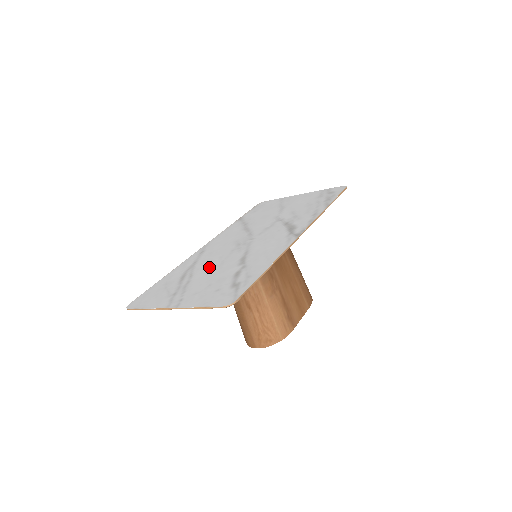
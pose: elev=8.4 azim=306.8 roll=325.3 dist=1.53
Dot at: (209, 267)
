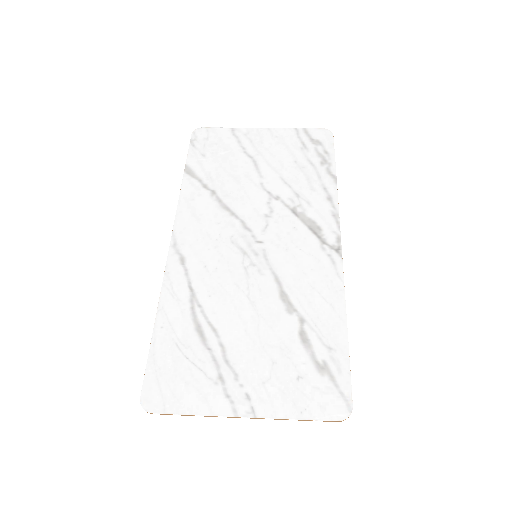
Dot at: (234, 310)
